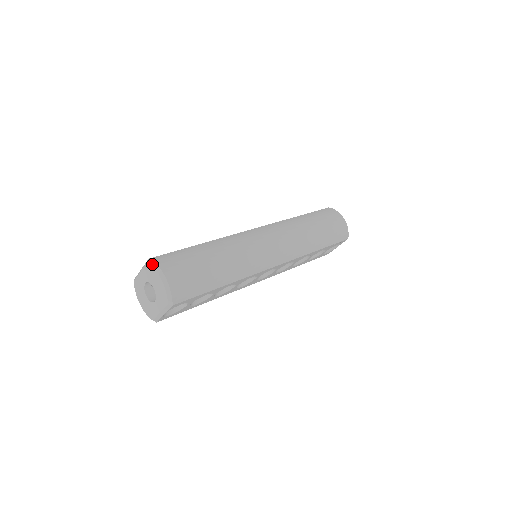
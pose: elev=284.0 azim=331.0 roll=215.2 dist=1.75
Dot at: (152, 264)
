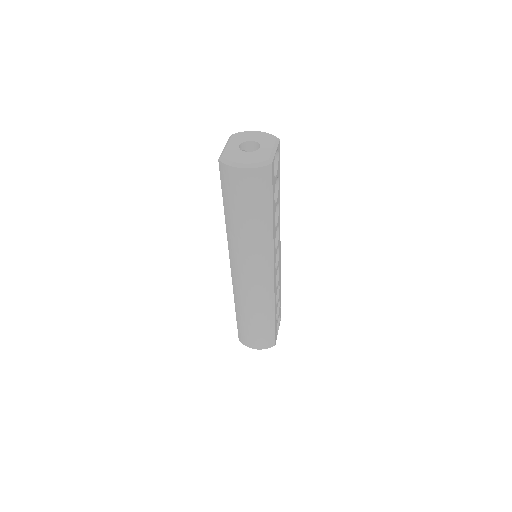
Dot at: (238, 133)
